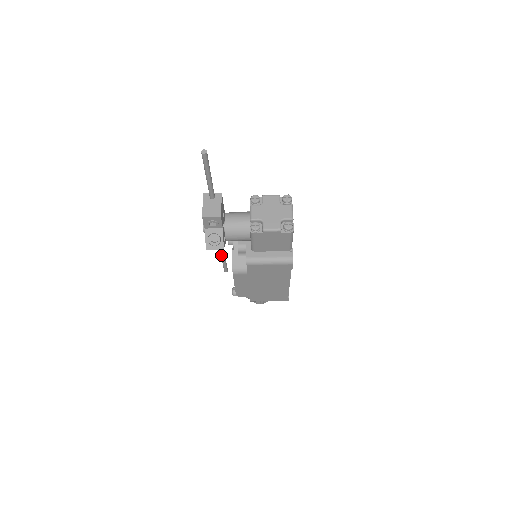
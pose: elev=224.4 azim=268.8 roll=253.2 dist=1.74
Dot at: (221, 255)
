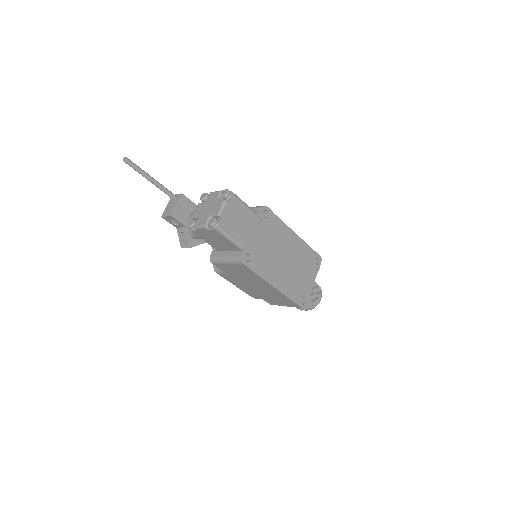
Dot at: occluded
